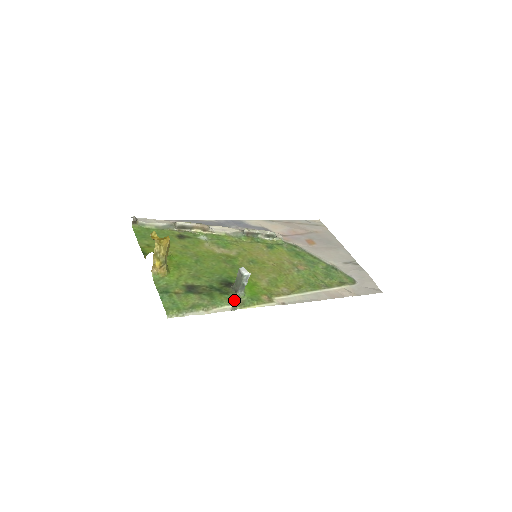
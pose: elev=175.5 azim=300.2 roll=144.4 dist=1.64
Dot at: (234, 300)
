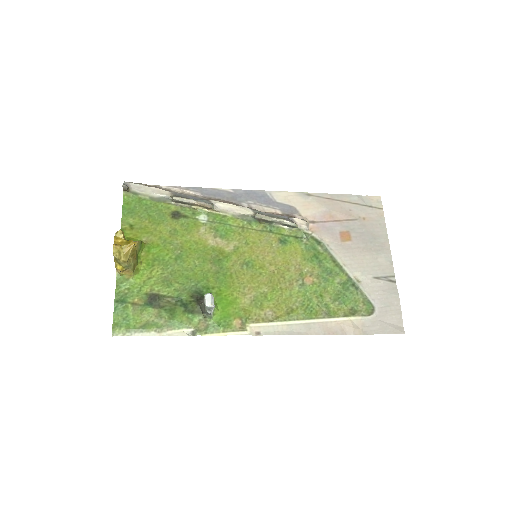
Dot at: (197, 322)
